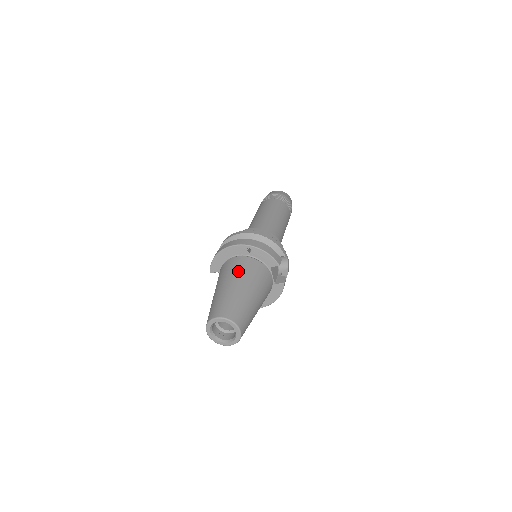
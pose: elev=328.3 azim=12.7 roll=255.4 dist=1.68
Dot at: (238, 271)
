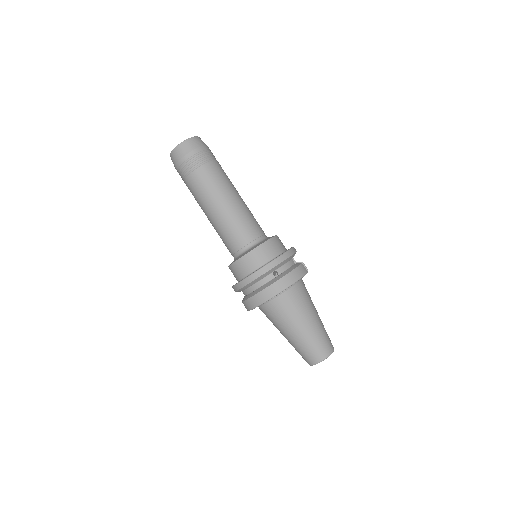
Dot at: (294, 312)
